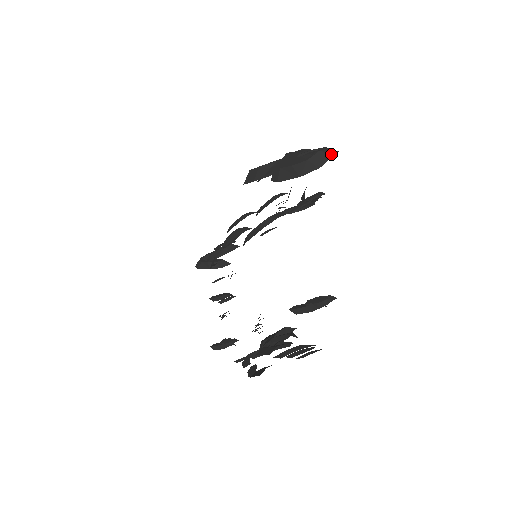
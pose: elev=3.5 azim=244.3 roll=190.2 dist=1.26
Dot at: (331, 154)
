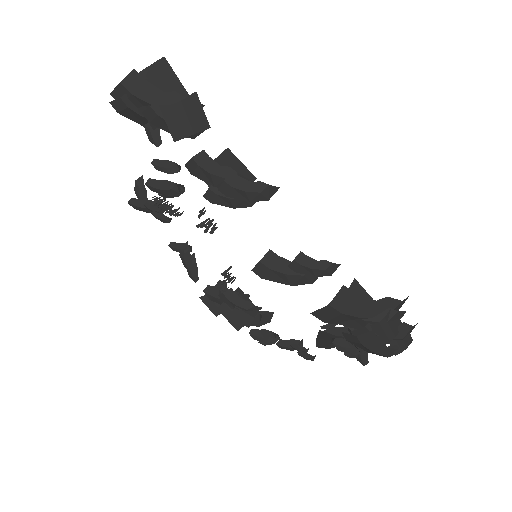
Dot at: occluded
